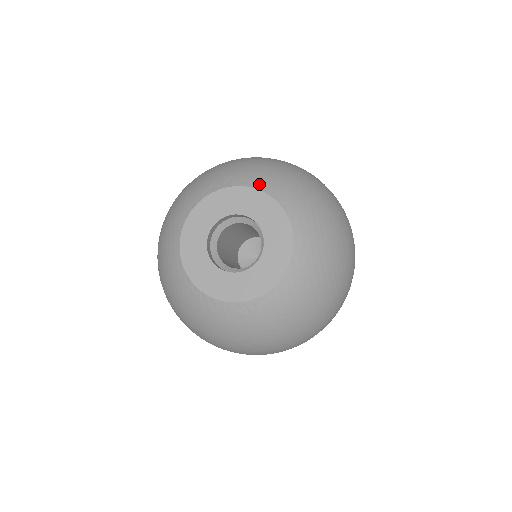
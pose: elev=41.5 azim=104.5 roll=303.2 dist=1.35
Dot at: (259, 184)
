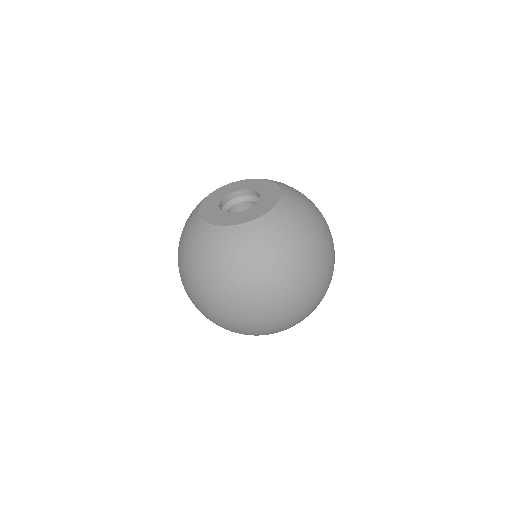
Dot at: occluded
